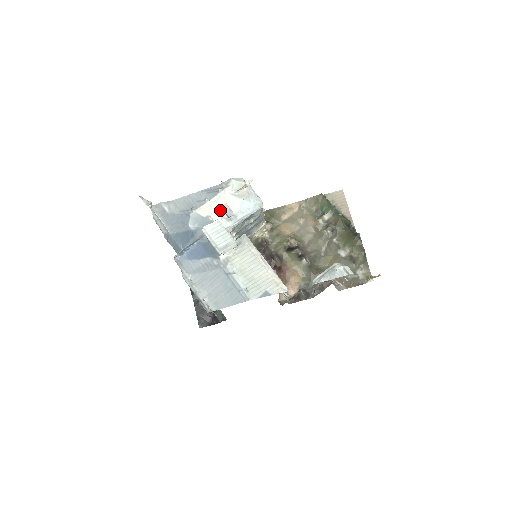
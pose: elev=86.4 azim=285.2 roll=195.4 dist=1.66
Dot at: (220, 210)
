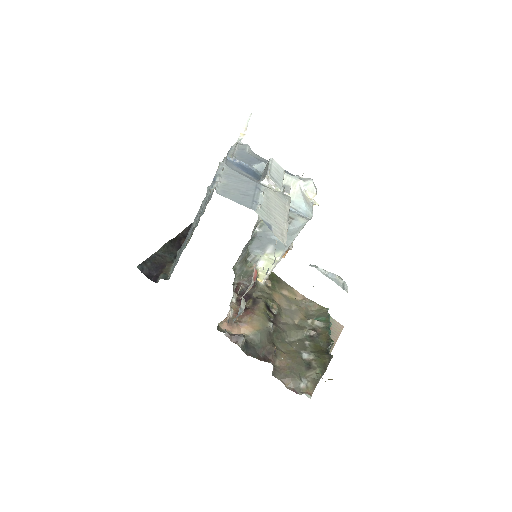
Dot at: occluded
